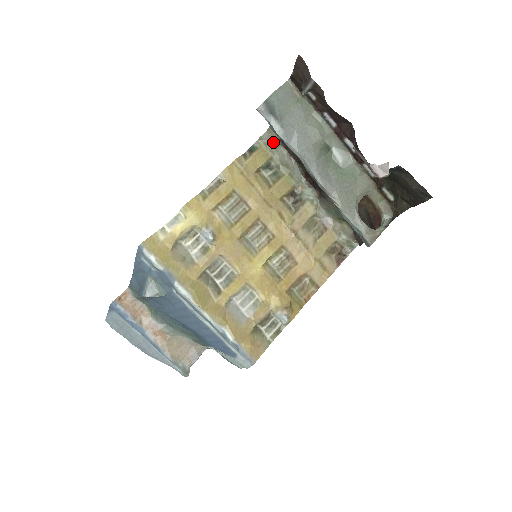
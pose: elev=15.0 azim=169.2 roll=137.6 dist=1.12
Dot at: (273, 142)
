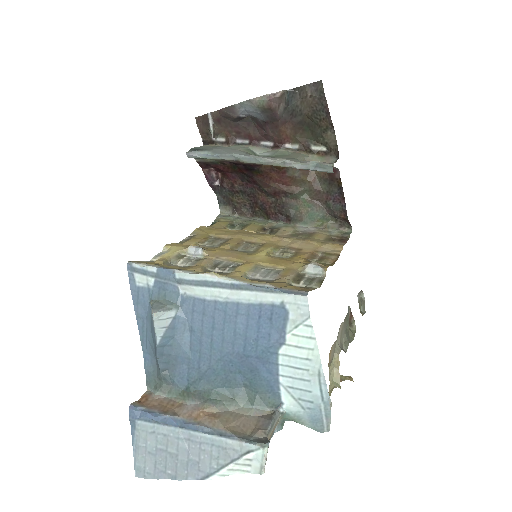
Dot at: (229, 216)
